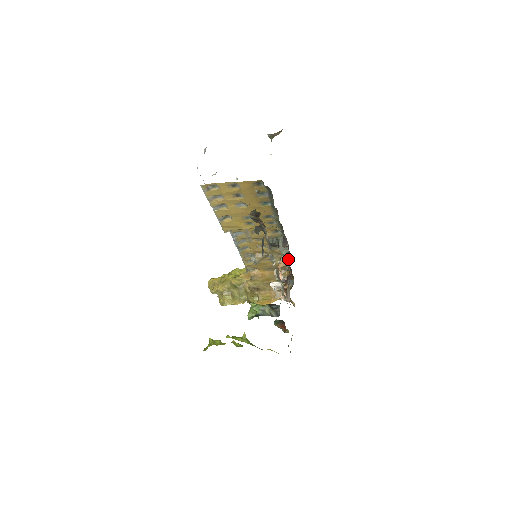
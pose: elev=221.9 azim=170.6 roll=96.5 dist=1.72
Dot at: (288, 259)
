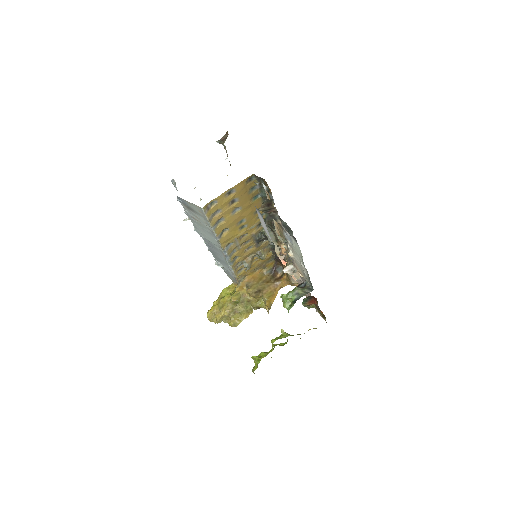
Dot at: occluded
